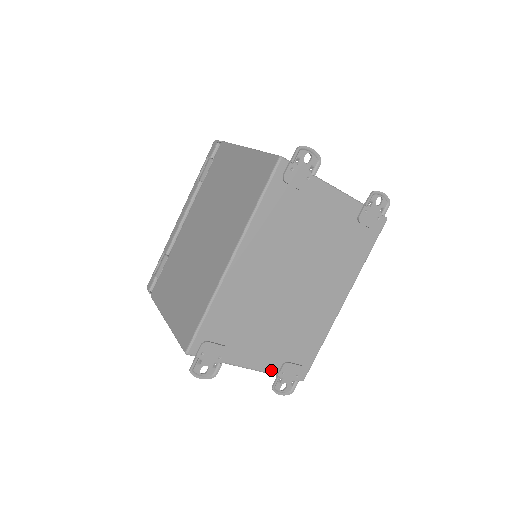
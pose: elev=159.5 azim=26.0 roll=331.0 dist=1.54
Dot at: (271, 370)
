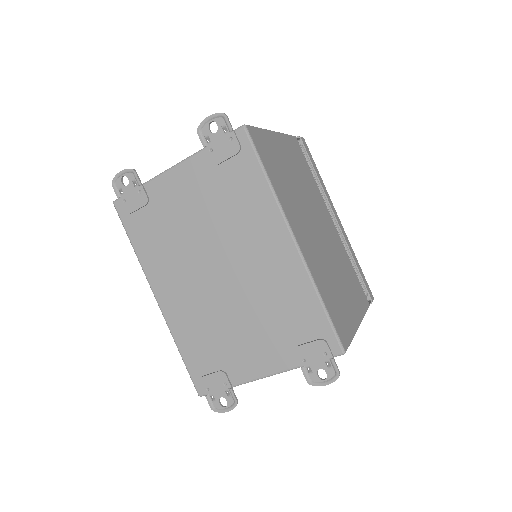
Dot at: (290, 365)
